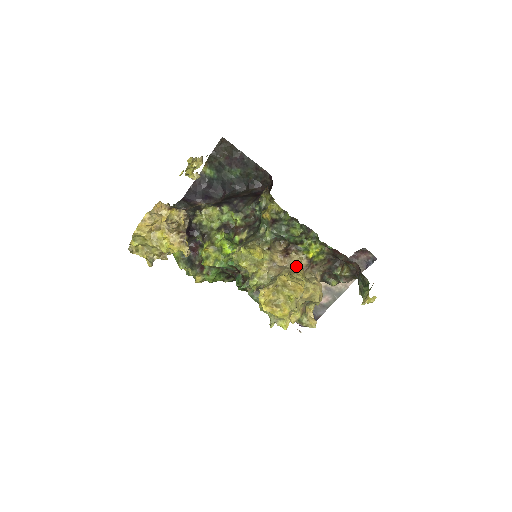
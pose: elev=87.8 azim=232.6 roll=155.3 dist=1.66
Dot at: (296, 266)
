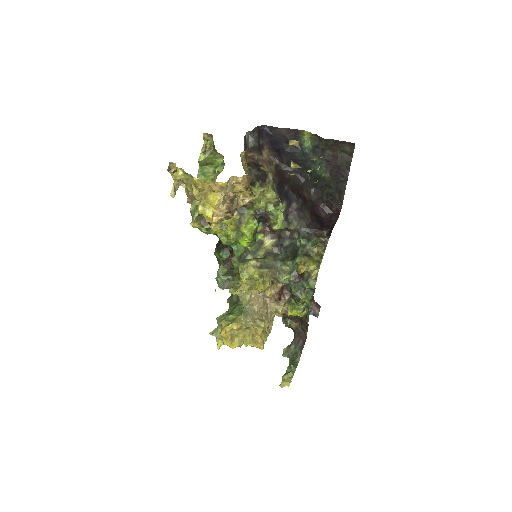
Dot at: (274, 313)
